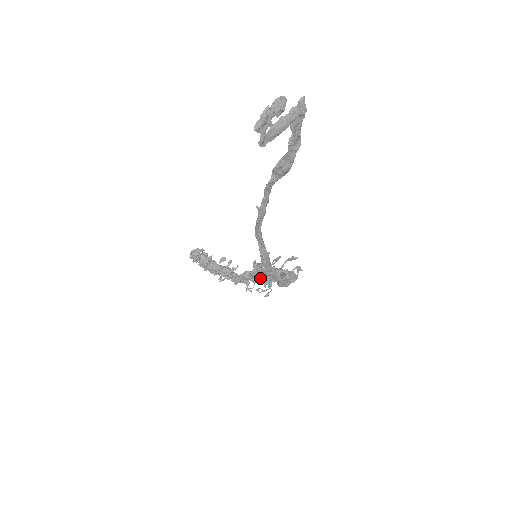
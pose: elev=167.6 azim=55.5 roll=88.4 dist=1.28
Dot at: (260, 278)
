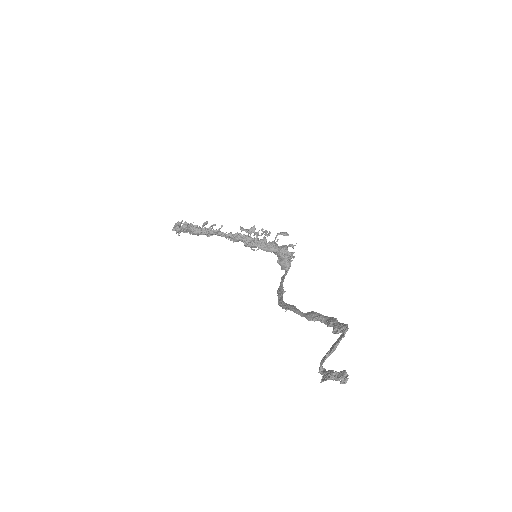
Dot at: occluded
